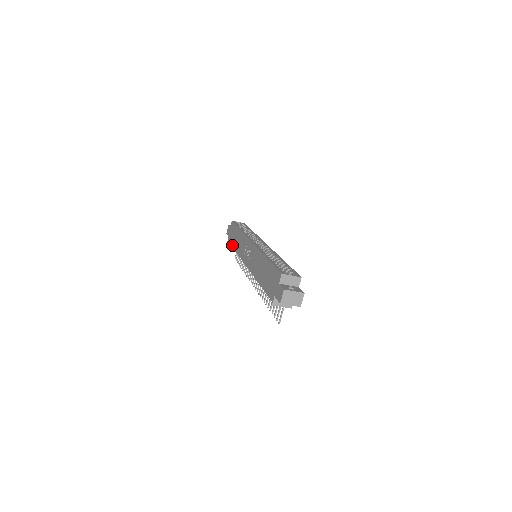
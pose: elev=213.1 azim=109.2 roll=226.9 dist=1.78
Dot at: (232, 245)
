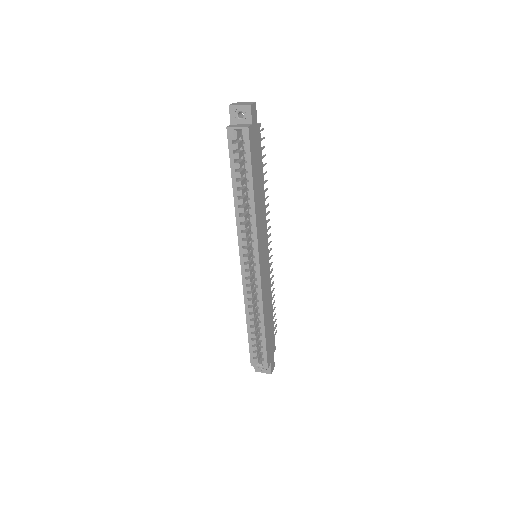
Dot at: occluded
